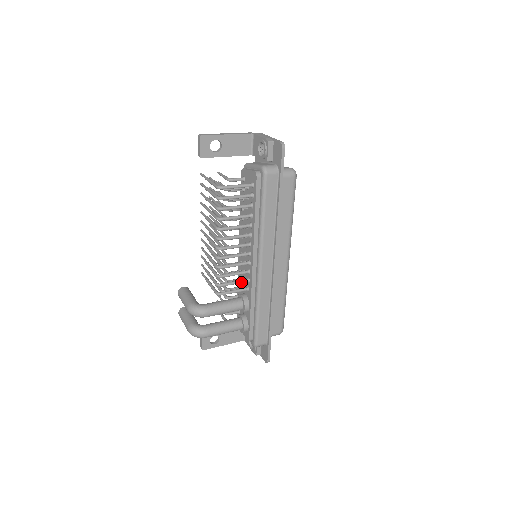
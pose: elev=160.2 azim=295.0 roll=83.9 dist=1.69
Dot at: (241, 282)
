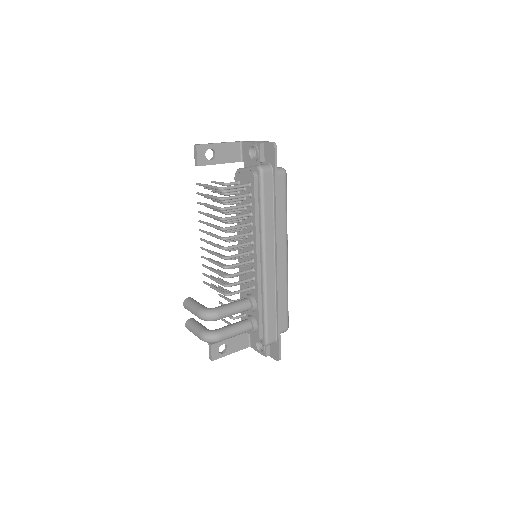
Dot at: (247, 281)
